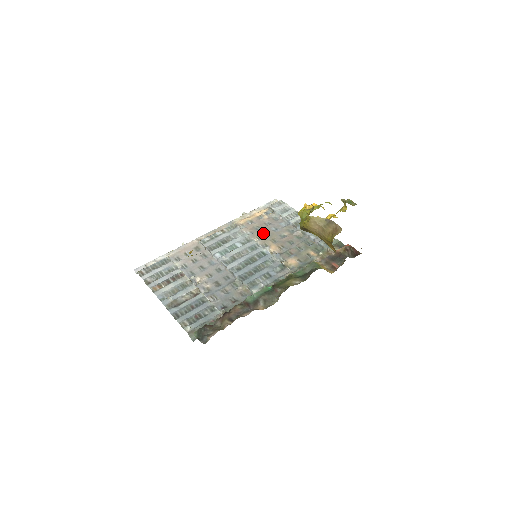
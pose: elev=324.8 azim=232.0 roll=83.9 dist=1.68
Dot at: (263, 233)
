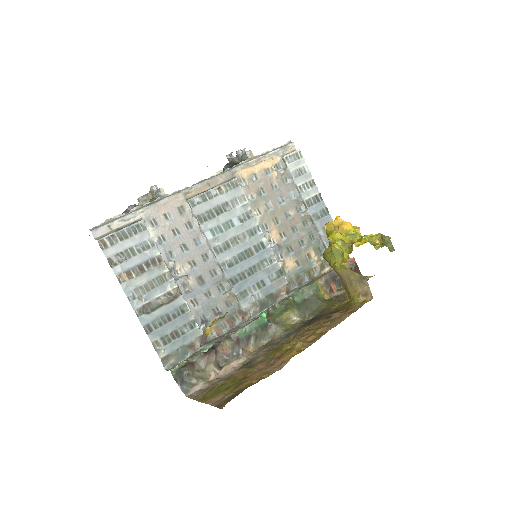
Dot at: (267, 204)
